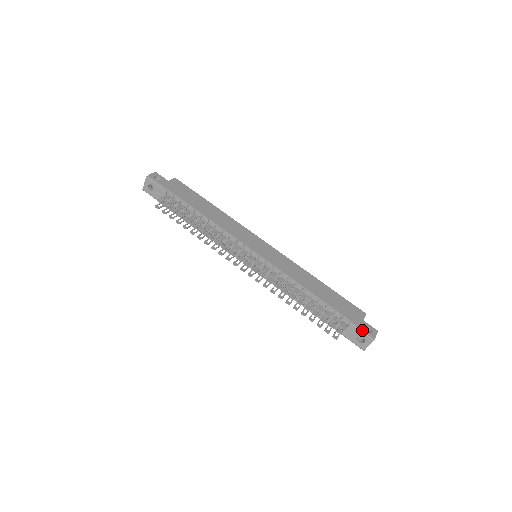
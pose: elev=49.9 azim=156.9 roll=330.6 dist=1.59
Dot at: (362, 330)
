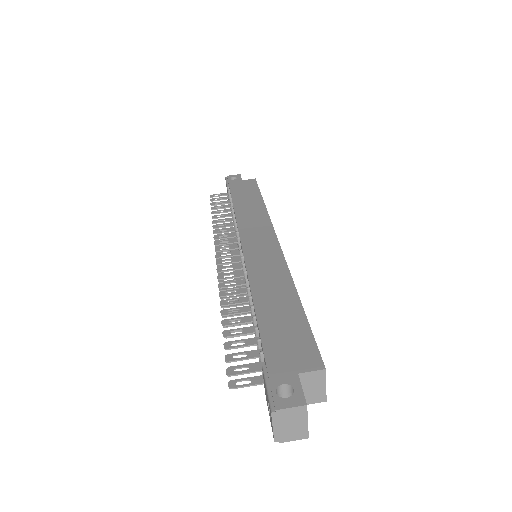
Dot at: (269, 385)
